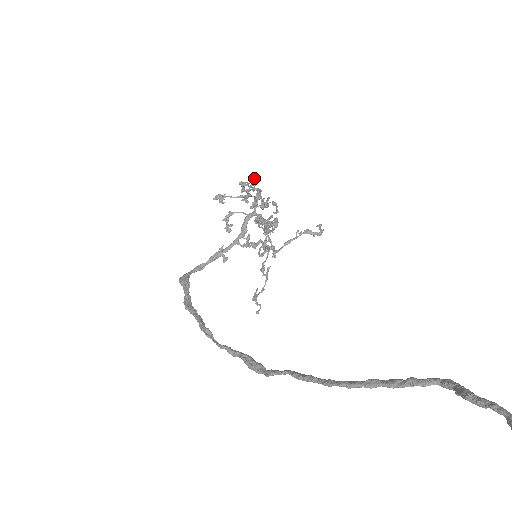
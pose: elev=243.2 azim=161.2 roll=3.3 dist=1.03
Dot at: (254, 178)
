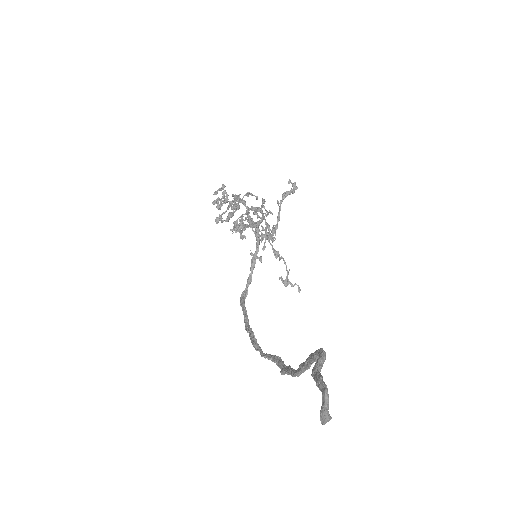
Dot at: occluded
